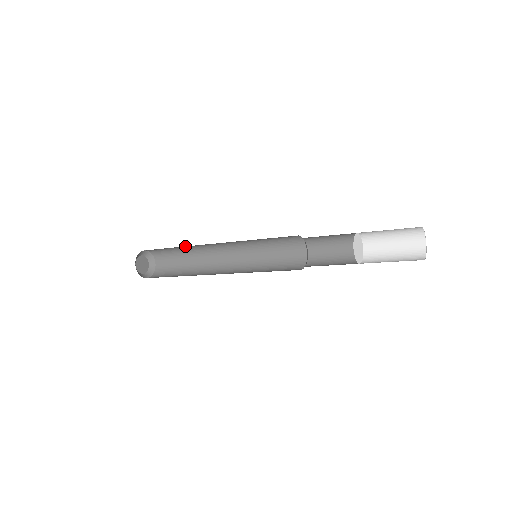
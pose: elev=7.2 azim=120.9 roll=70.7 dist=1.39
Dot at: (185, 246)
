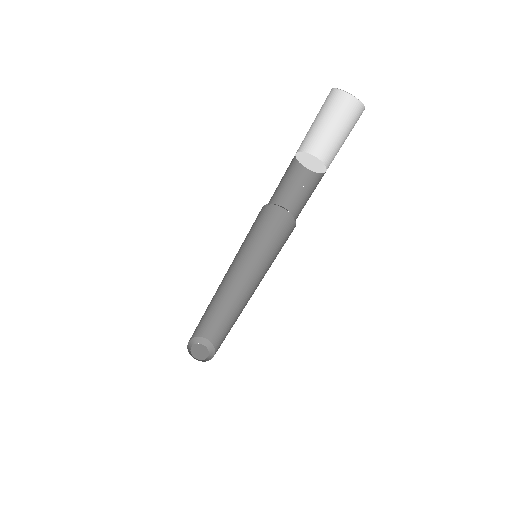
Dot at: (218, 303)
